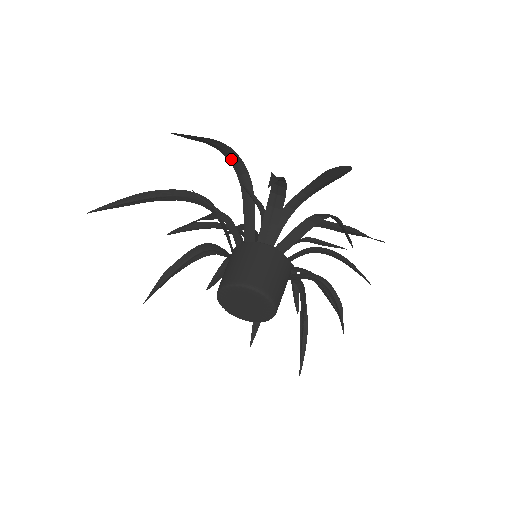
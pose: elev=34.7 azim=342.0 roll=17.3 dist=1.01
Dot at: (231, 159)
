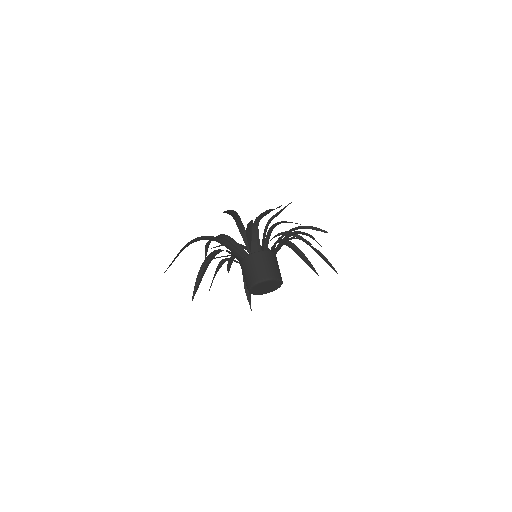
Dot at: (198, 240)
